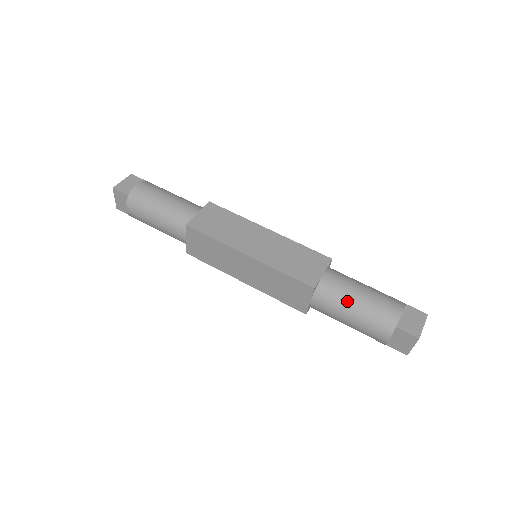
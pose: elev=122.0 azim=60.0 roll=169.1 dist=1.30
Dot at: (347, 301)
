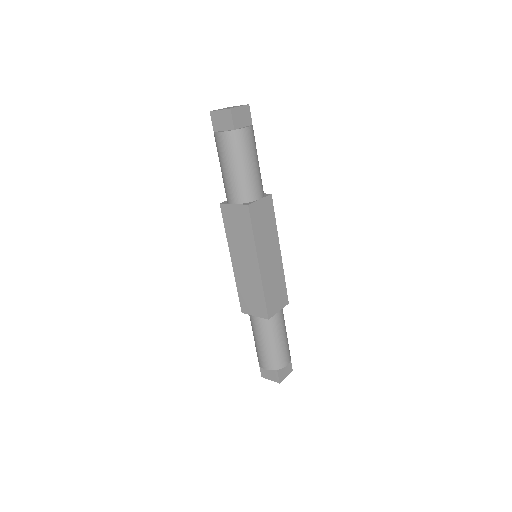
Dot at: (273, 337)
